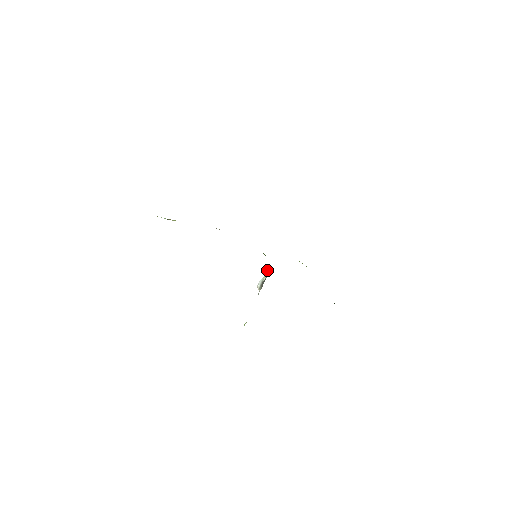
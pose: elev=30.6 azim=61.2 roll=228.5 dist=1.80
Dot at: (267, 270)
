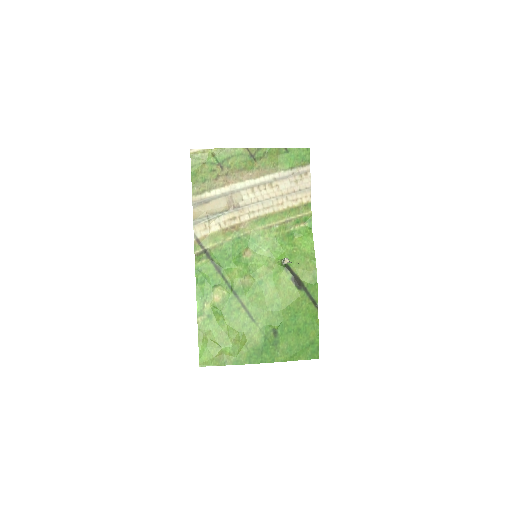
Dot at: occluded
